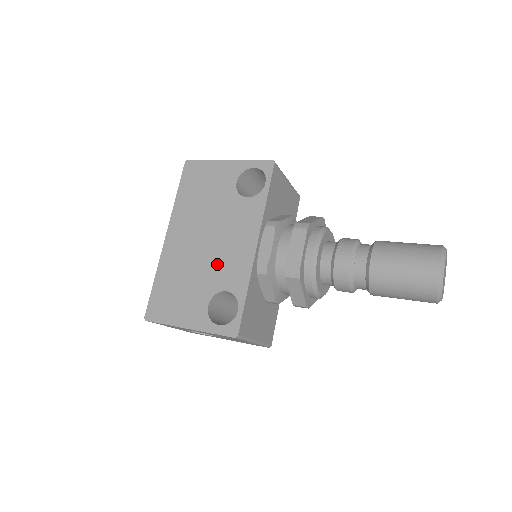
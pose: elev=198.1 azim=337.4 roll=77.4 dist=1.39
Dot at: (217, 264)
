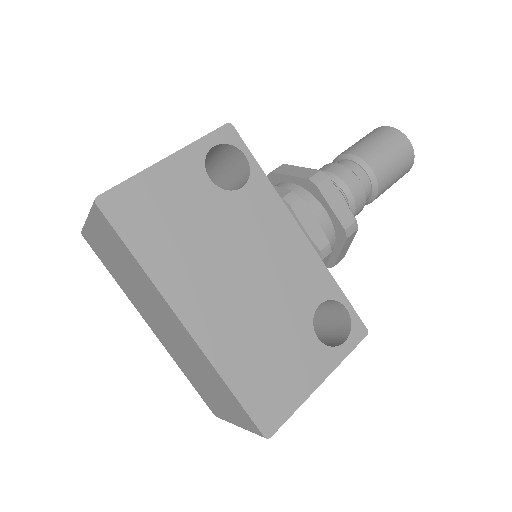
Dot at: (284, 289)
